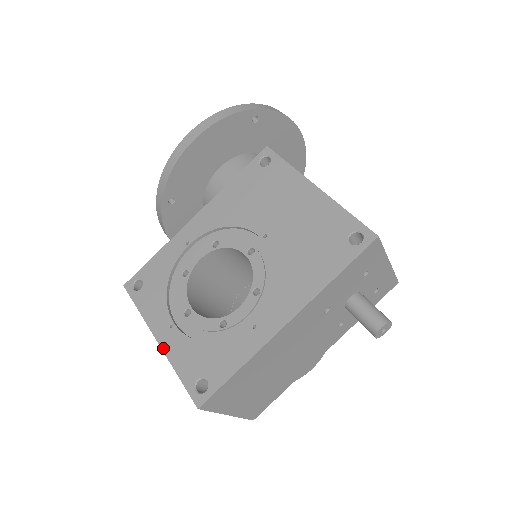
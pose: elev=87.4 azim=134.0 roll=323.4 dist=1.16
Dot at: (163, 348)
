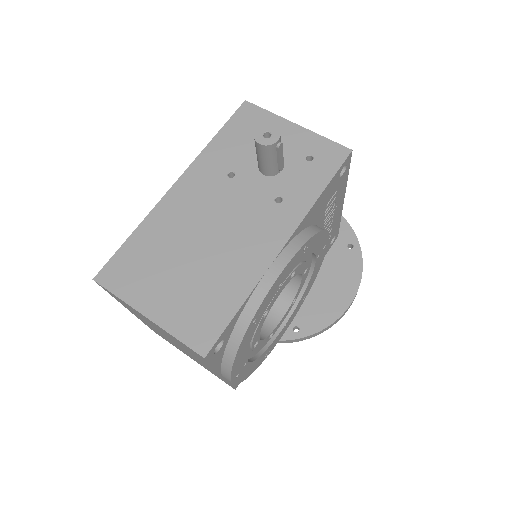
Dot at: occluded
